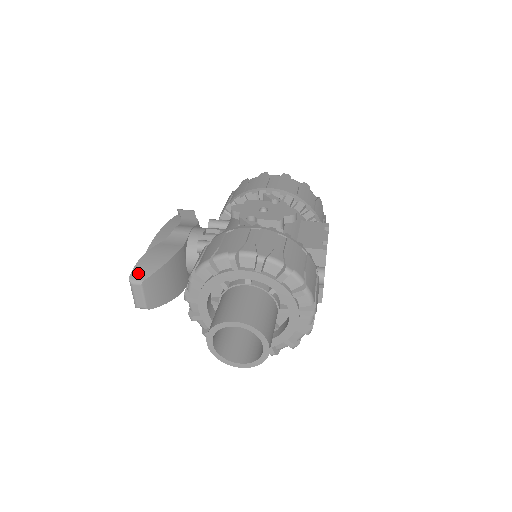
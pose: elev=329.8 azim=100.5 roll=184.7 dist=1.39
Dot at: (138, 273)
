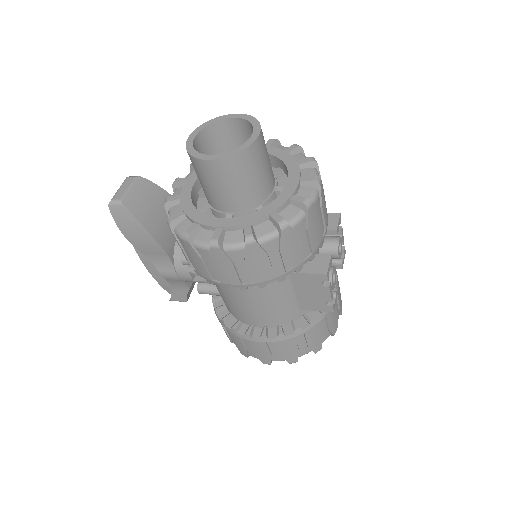
Dot at: occluded
